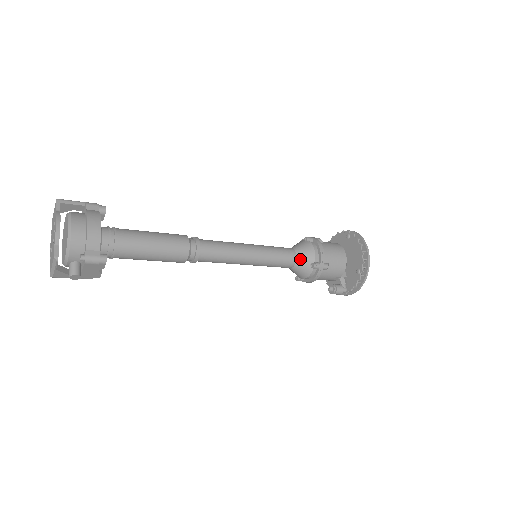
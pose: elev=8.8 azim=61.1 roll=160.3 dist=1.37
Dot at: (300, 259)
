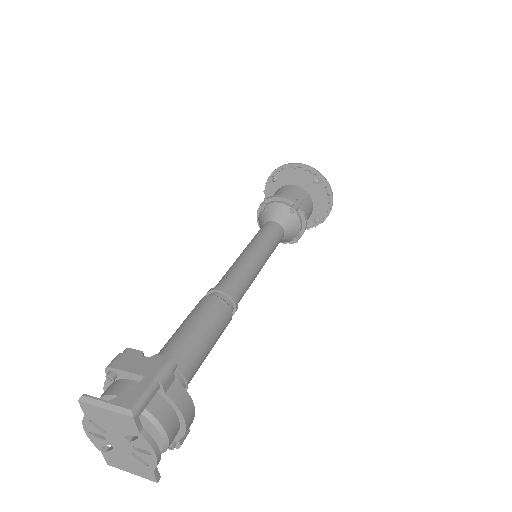
Dot at: (286, 237)
